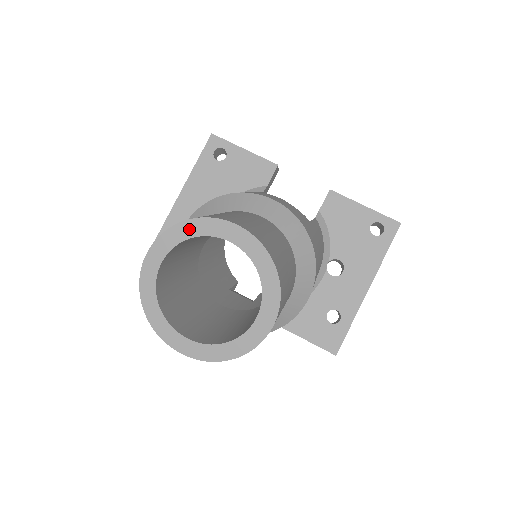
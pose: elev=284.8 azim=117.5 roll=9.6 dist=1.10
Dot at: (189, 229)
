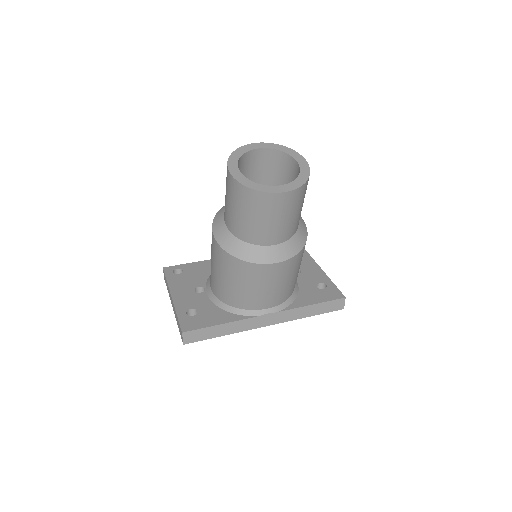
Dot at: (238, 153)
